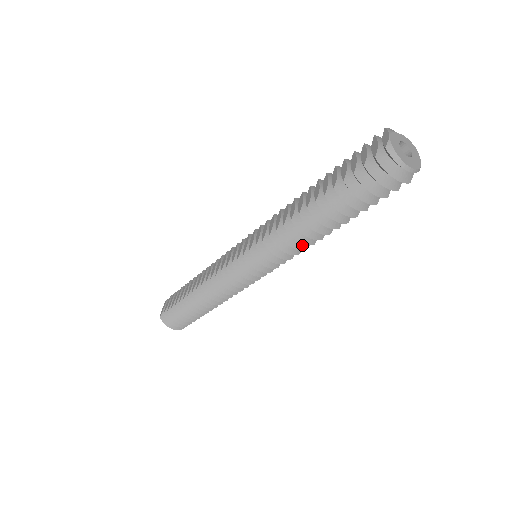
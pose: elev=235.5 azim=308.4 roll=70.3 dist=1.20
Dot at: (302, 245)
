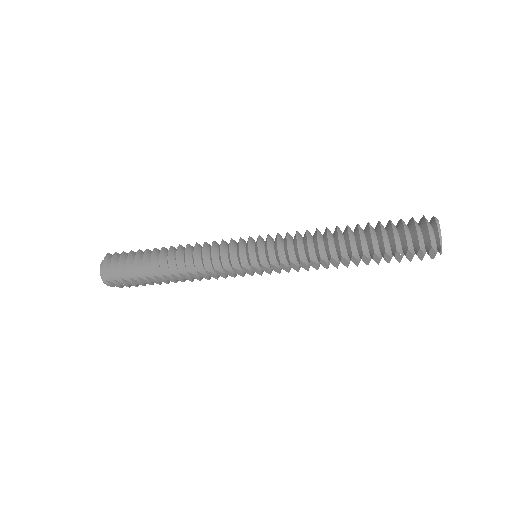
Dot at: (312, 252)
